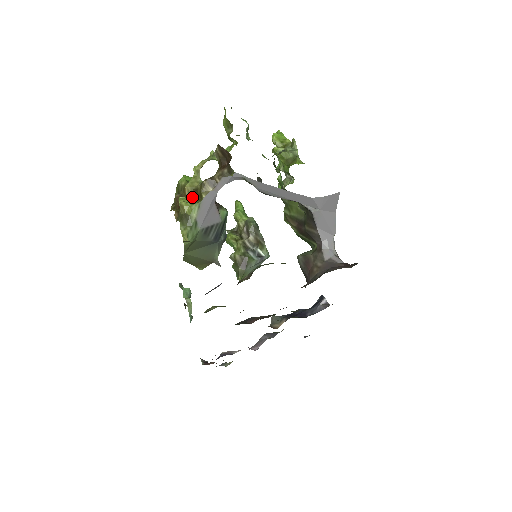
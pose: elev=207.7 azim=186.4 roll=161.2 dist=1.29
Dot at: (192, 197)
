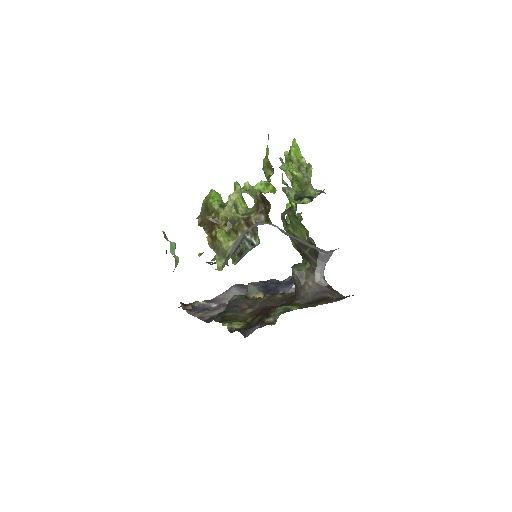
Dot at: (226, 228)
